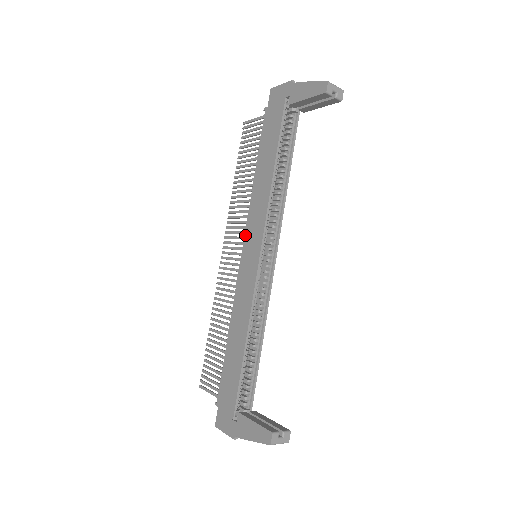
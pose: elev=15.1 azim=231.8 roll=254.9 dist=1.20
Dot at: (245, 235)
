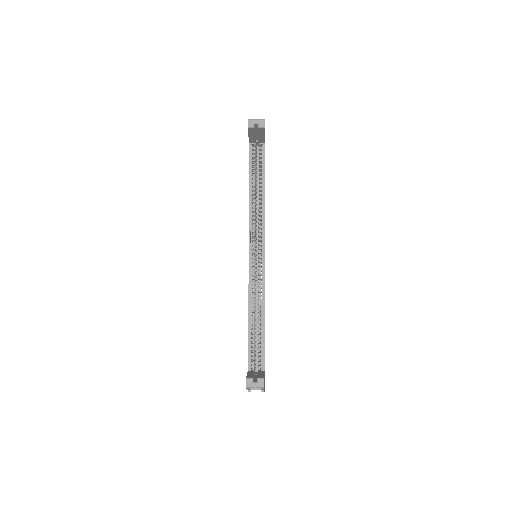
Dot at: occluded
